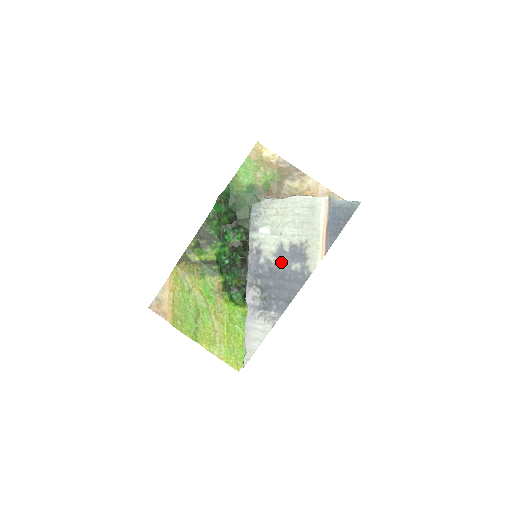
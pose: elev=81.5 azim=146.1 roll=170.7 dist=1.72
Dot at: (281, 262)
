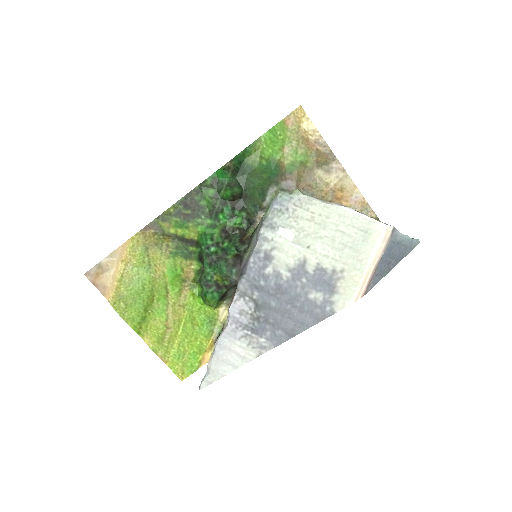
Dot at: (296, 282)
